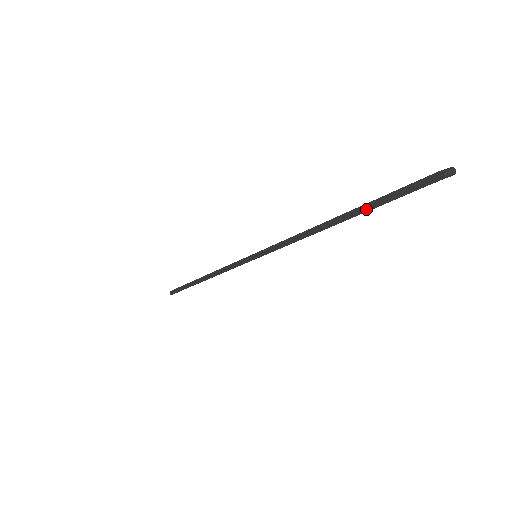
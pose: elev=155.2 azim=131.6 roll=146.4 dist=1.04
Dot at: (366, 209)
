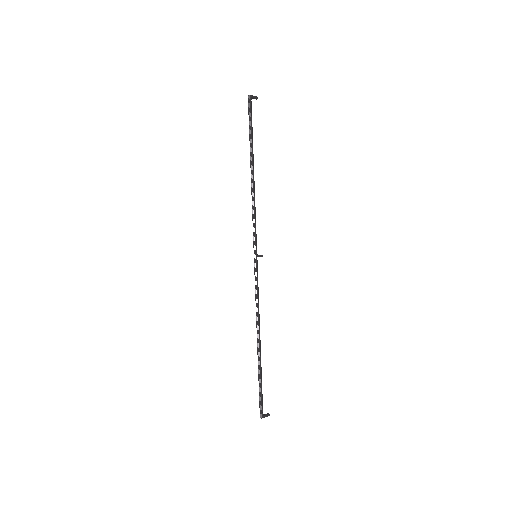
Dot at: (251, 144)
